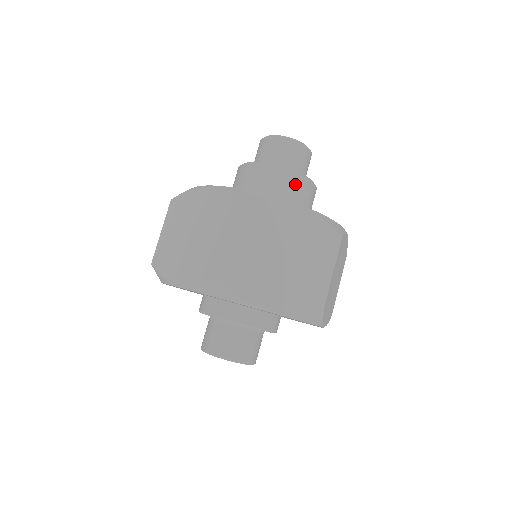
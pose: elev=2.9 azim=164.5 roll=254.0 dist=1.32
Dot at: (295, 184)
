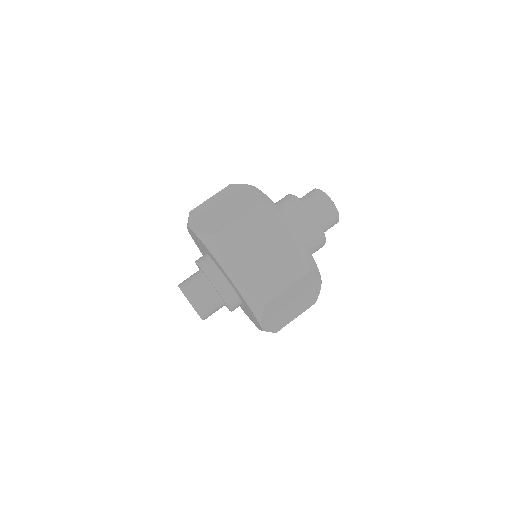
Dot at: (289, 202)
